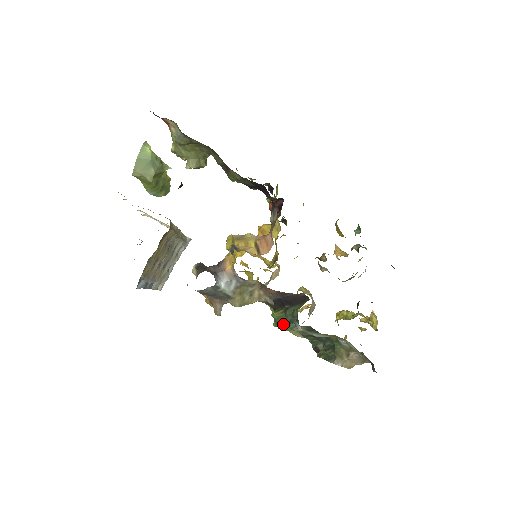
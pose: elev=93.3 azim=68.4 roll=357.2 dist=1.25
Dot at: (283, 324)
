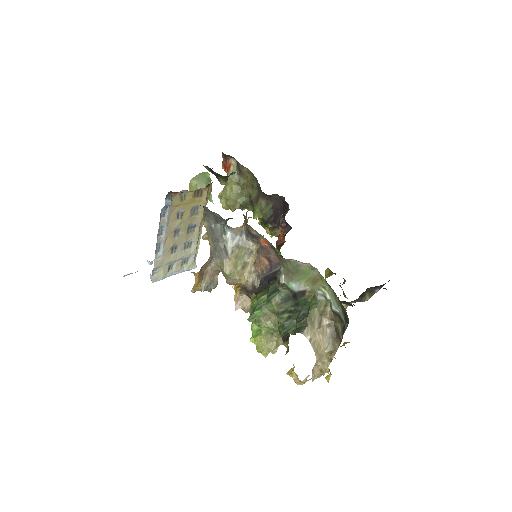
Dot at: (262, 303)
